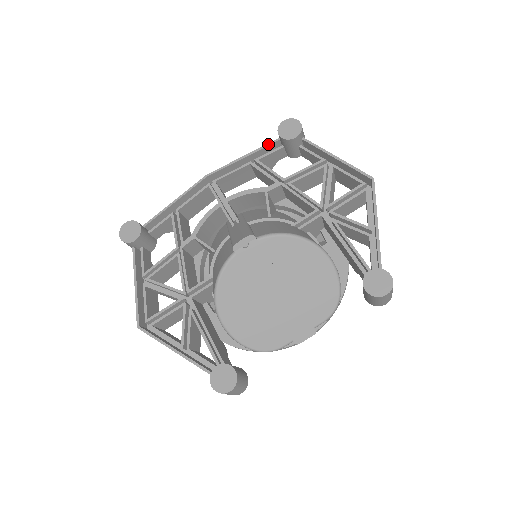
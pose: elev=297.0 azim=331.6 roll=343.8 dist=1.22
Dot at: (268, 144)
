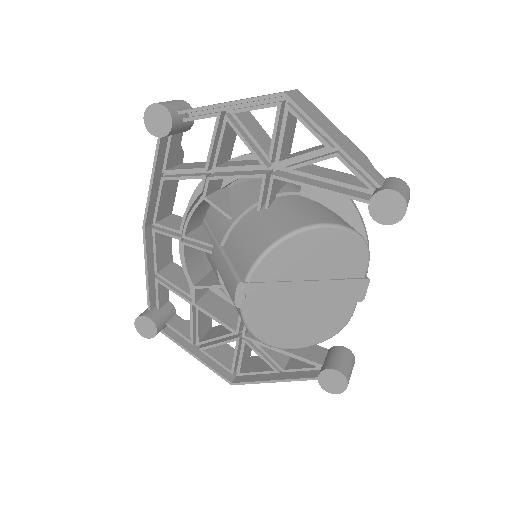
Dot at: (156, 149)
